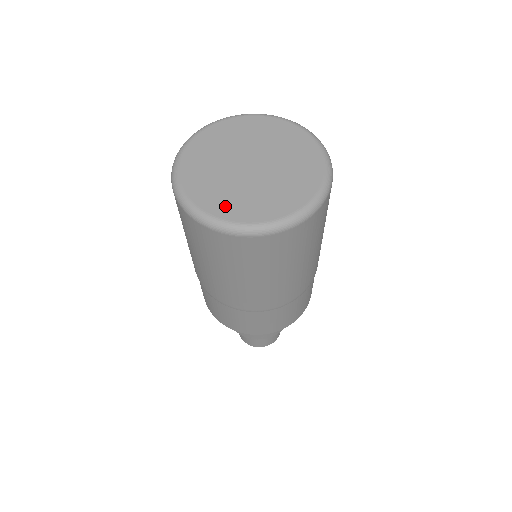
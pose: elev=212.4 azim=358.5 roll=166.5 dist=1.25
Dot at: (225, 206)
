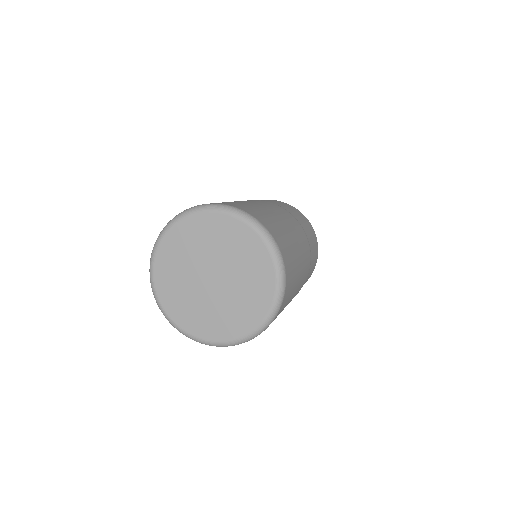
Dot at: (189, 320)
